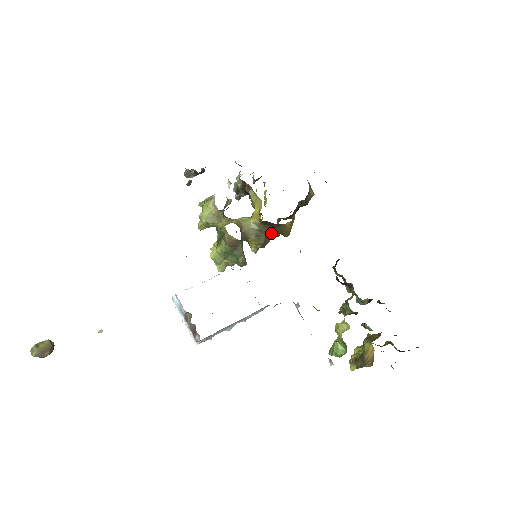
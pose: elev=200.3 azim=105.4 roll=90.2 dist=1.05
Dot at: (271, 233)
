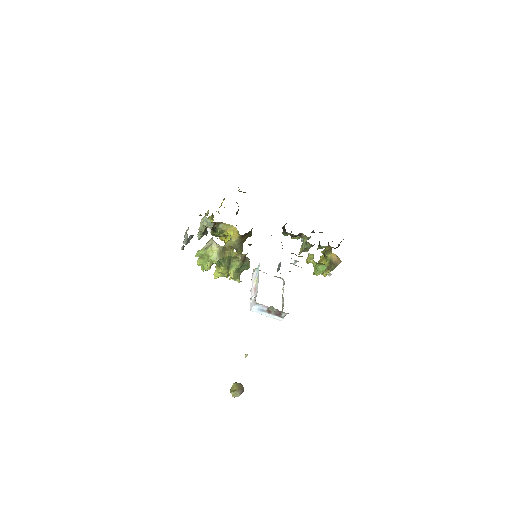
Dot at: (244, 240)
